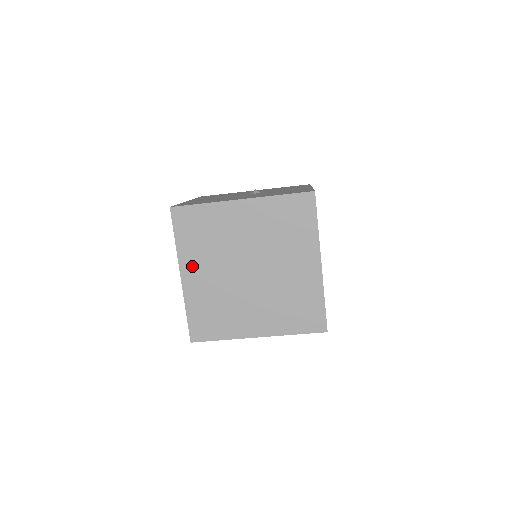
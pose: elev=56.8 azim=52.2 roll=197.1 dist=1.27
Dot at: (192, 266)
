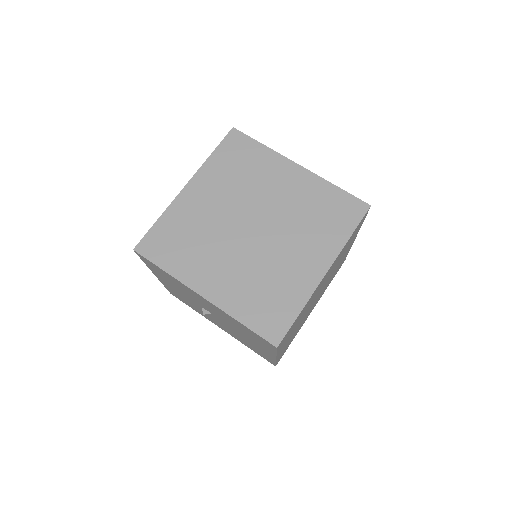
Dot at: (205, 184)
